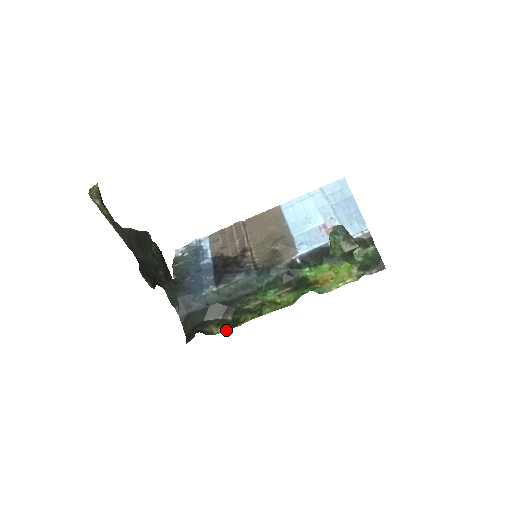
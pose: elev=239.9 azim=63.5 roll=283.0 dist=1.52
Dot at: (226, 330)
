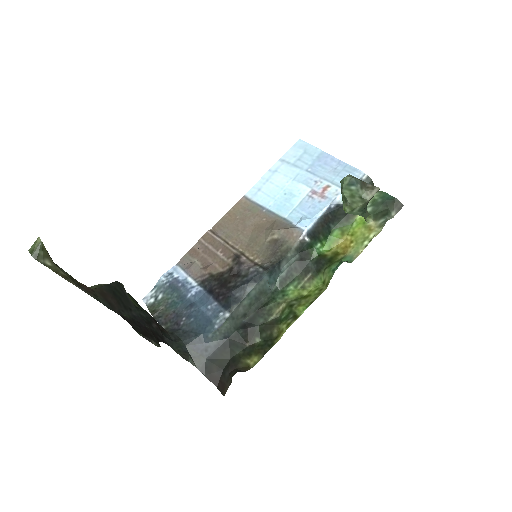
Dot at: occluded
